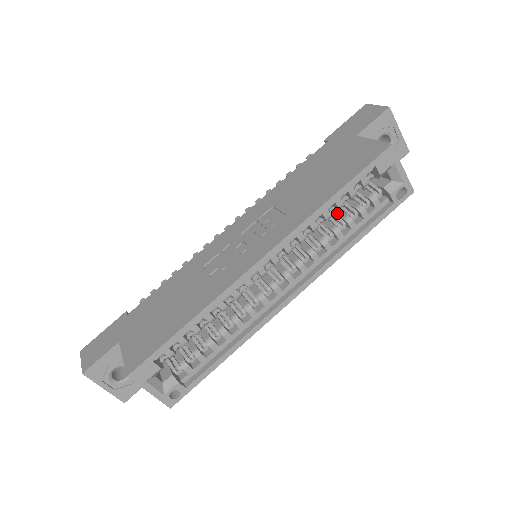
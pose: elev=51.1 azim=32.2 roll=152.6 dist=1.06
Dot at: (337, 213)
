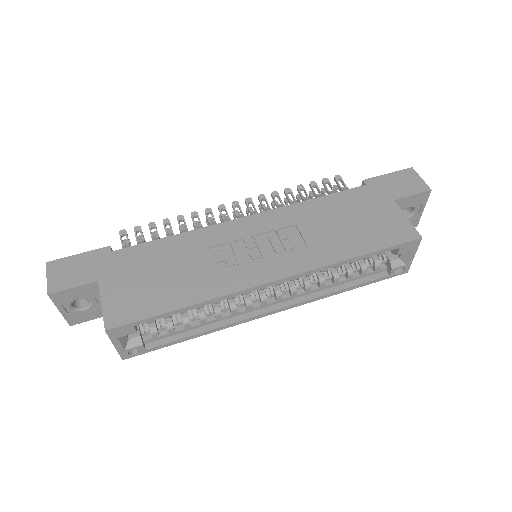
Dot at: occluded
